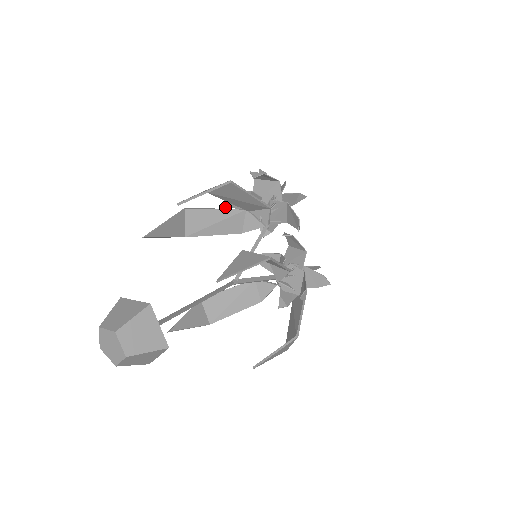
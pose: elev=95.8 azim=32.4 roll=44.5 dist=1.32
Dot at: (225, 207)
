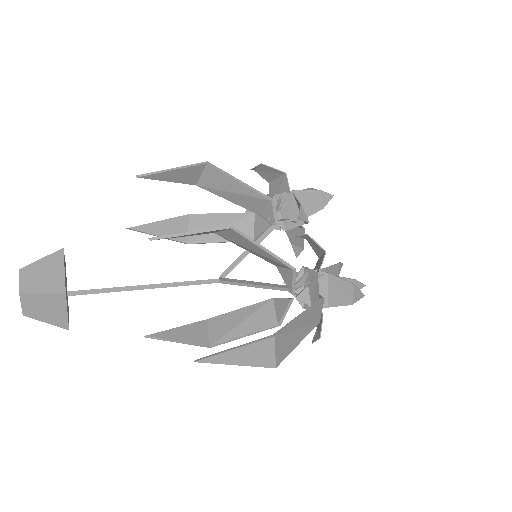
Dot at: occluded
